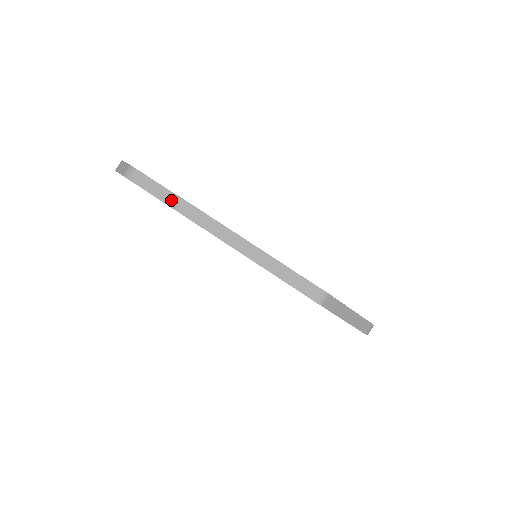
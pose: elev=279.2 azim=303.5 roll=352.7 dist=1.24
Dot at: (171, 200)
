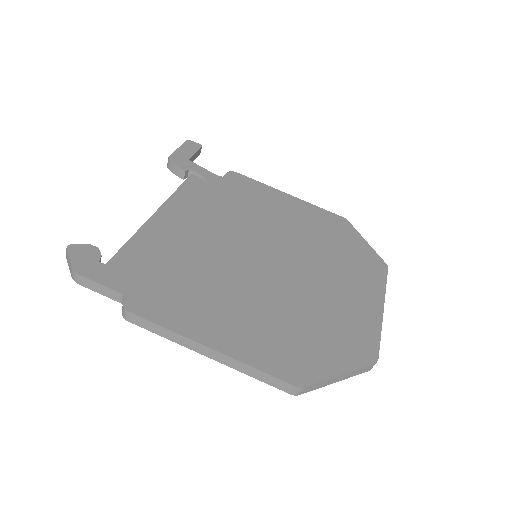
Dot at: (122, 309)
